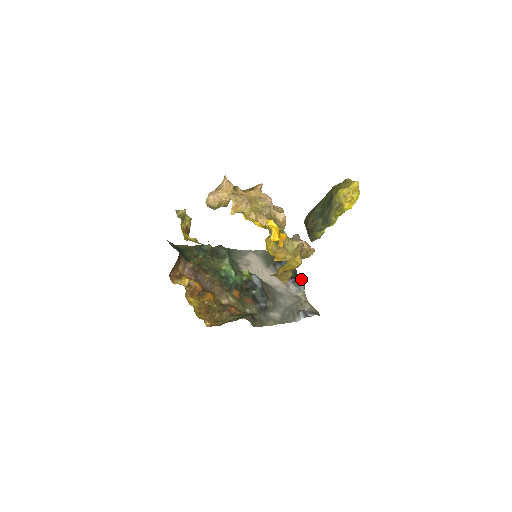
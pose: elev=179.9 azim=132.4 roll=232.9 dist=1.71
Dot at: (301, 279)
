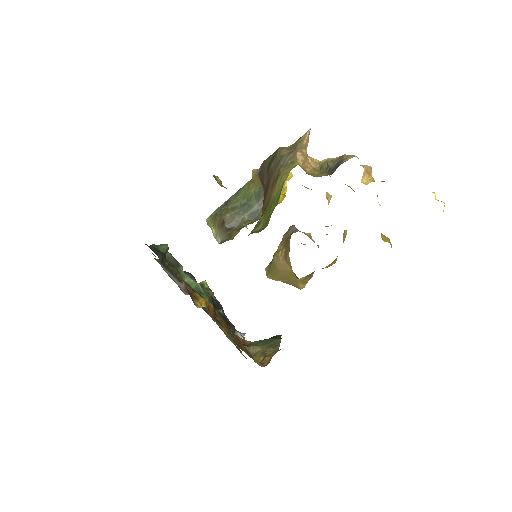
Dot at: (212, 293)
